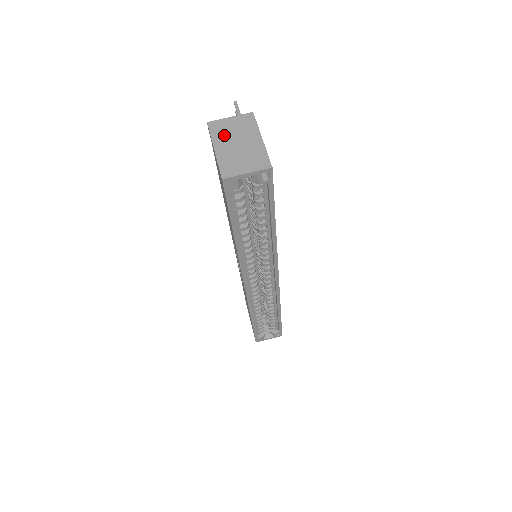
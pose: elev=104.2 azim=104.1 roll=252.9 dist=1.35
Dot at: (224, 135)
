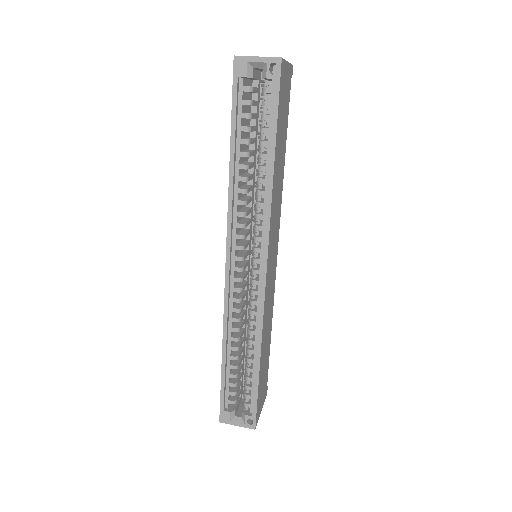
Dot at: occluded
